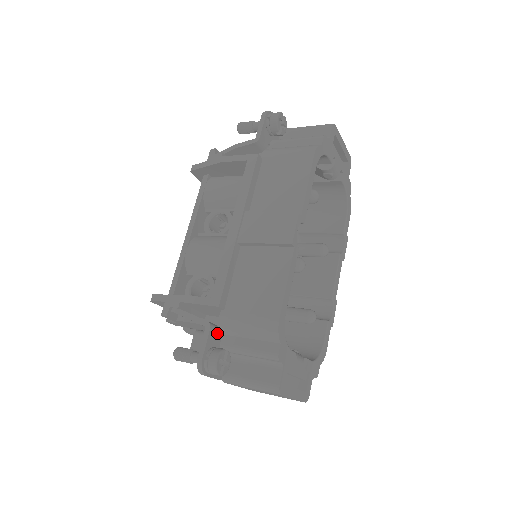
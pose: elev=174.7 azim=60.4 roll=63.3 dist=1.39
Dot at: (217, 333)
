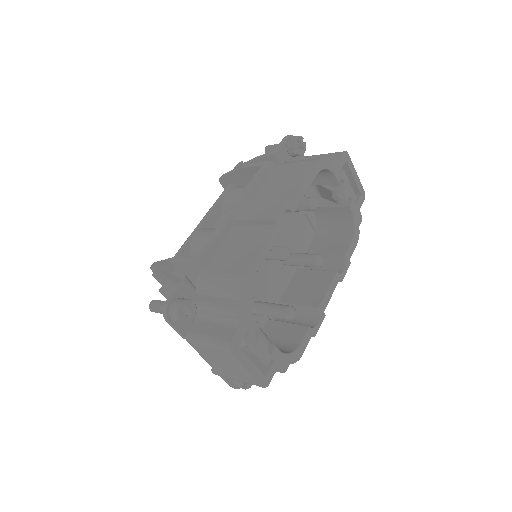
Dot at: (191, 289)
